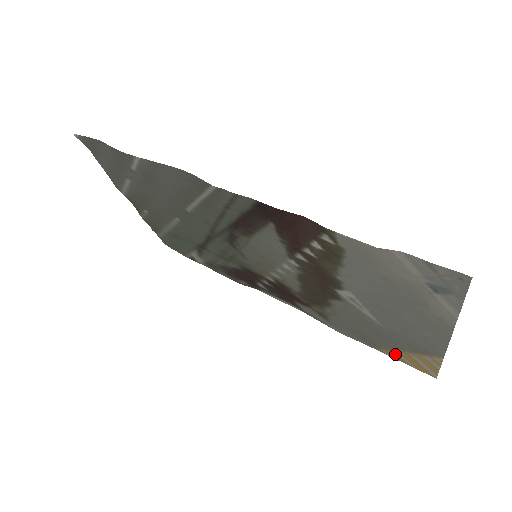
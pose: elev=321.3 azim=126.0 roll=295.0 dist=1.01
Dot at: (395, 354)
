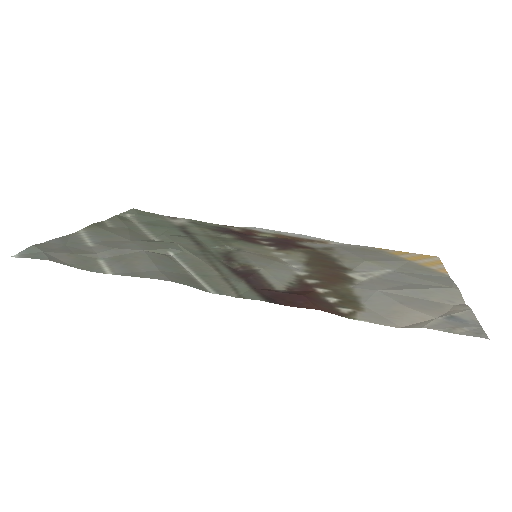
Dot at: (400, 254)
